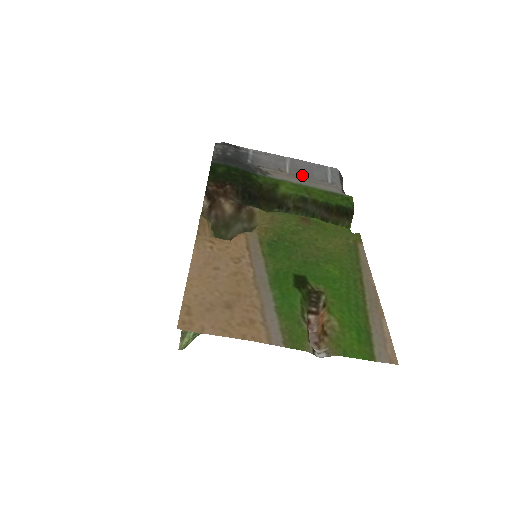
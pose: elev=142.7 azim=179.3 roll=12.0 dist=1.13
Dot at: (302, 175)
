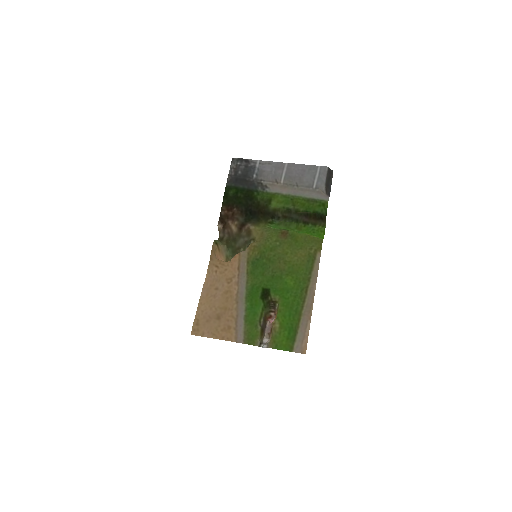
Dot at: (293, 183)
